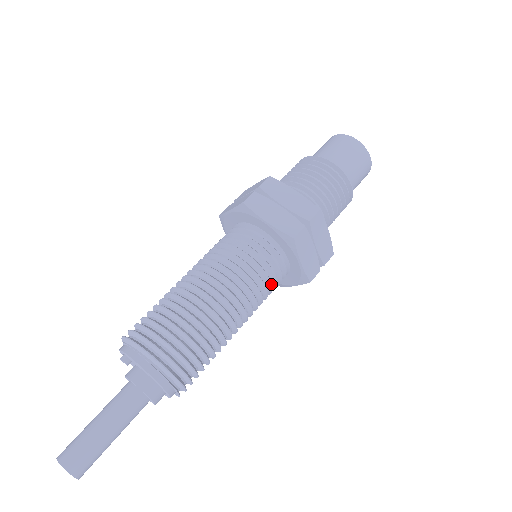
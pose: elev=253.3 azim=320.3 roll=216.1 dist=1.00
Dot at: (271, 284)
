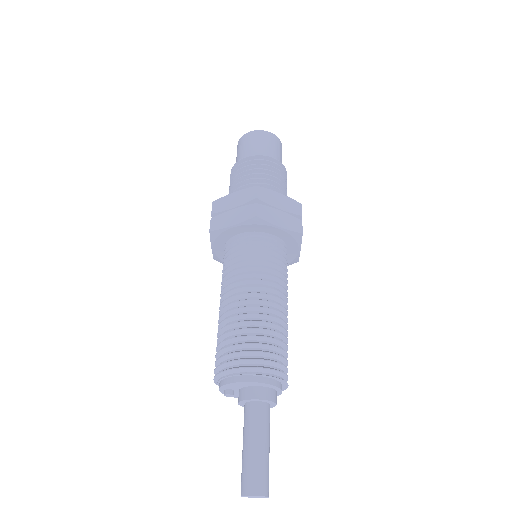
Dot at: (276, 259)
